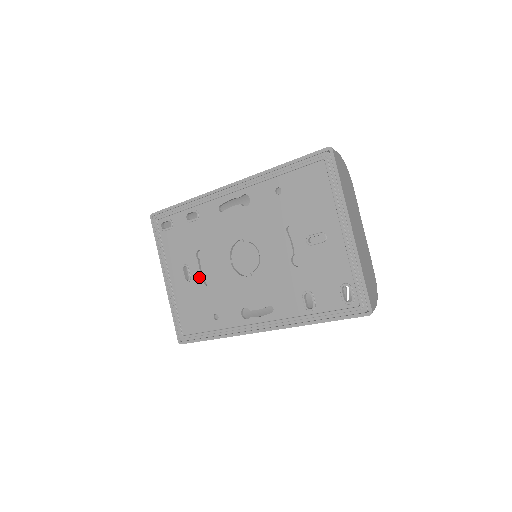
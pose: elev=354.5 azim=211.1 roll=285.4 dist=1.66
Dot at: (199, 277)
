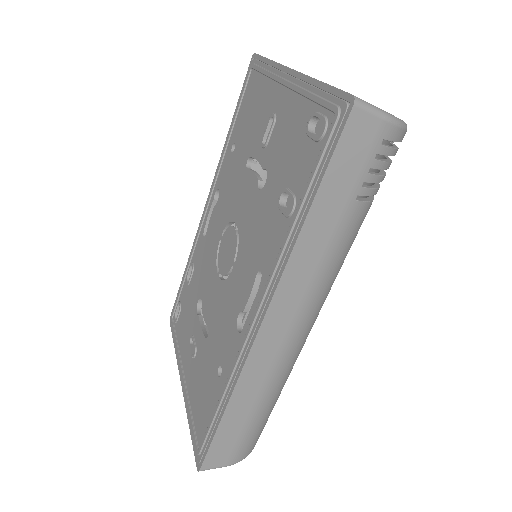
Dot at: (201, 335)
